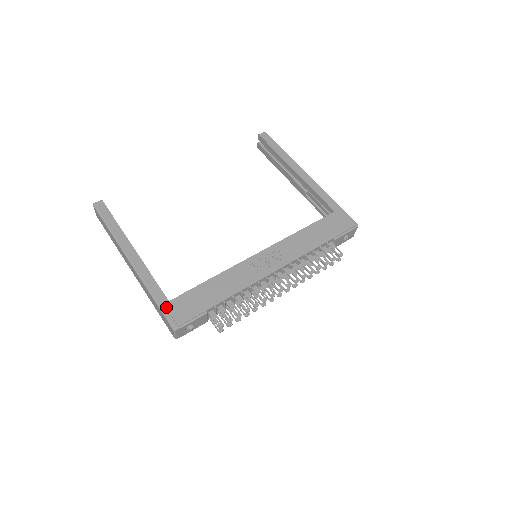
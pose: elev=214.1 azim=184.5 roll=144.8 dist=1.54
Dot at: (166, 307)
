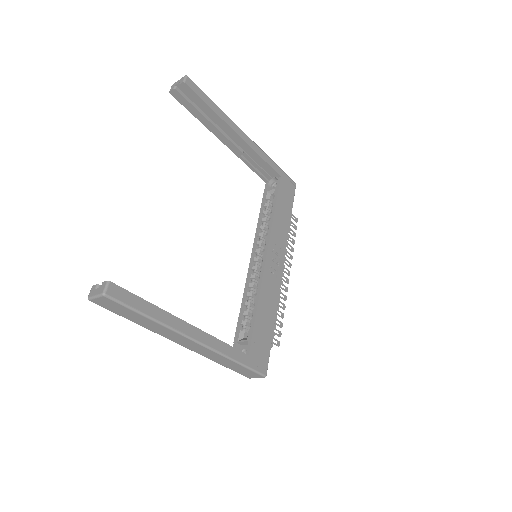
Dot at: (251, 363)
